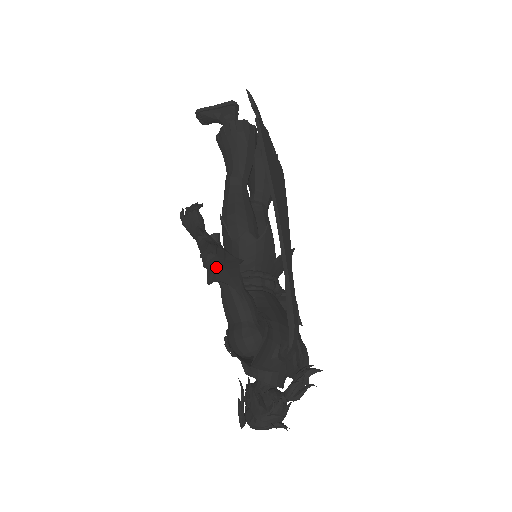
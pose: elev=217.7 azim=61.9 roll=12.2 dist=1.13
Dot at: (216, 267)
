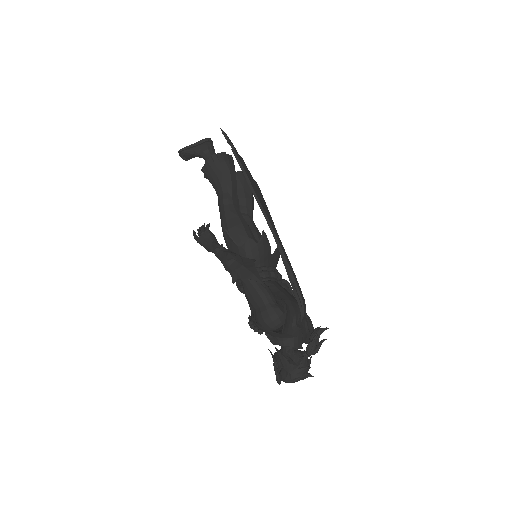
Dot at: (238, 269)
